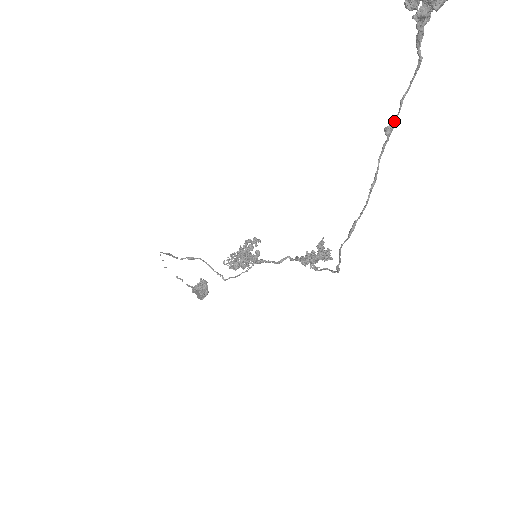
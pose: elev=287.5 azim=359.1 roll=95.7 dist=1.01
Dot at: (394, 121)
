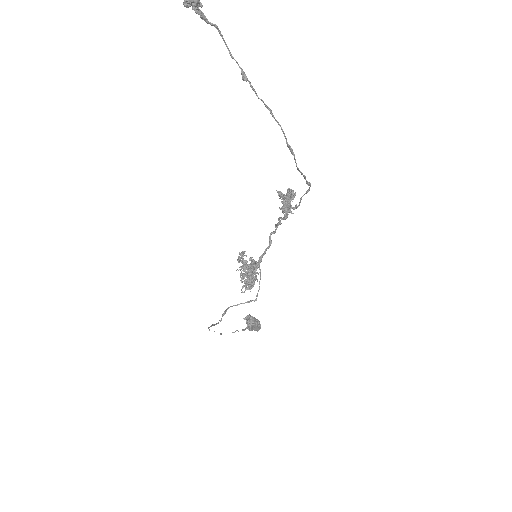
Dot at: (241, 70)
